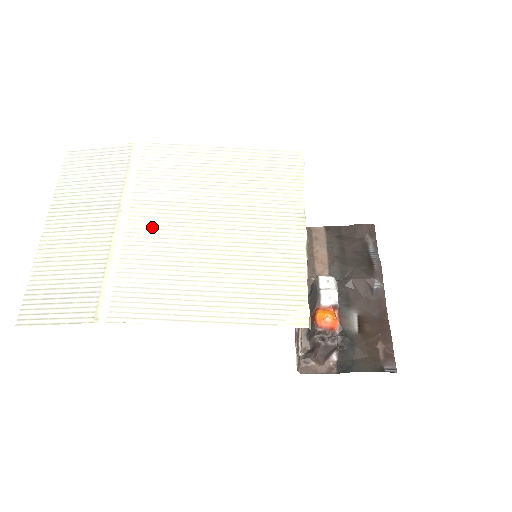
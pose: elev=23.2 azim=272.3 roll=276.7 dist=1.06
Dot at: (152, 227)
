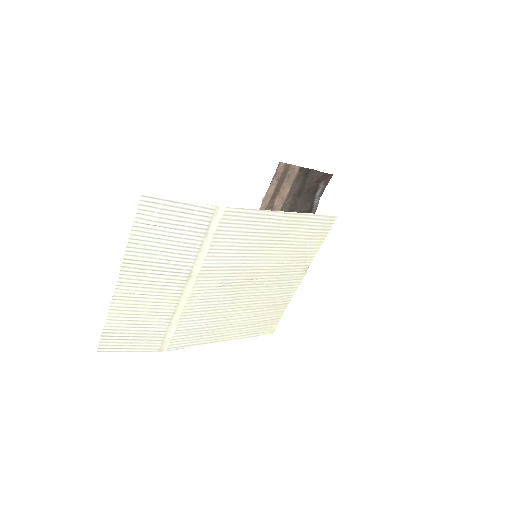
Dot at: (211, 288)
